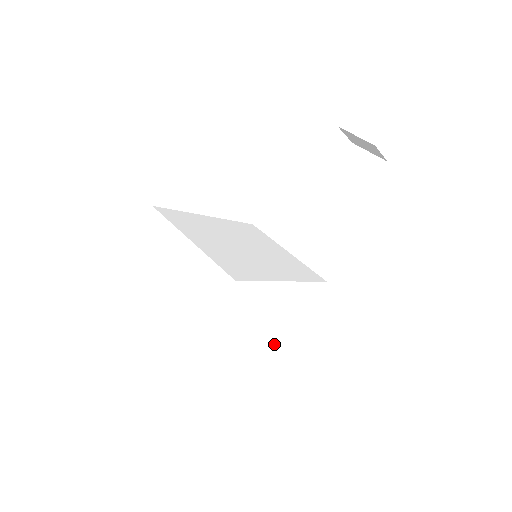
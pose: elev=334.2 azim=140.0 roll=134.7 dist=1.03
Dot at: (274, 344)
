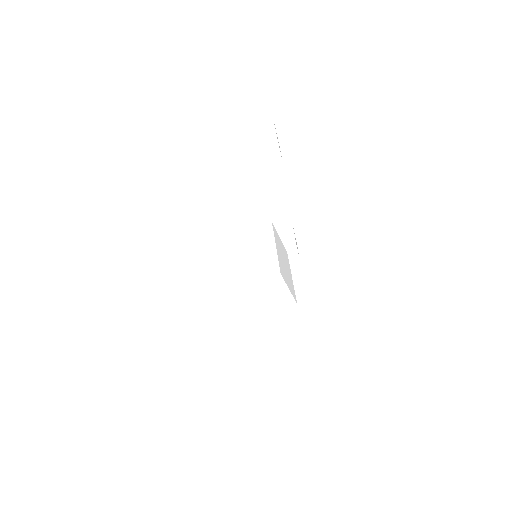
Dot at: (278, 309)
